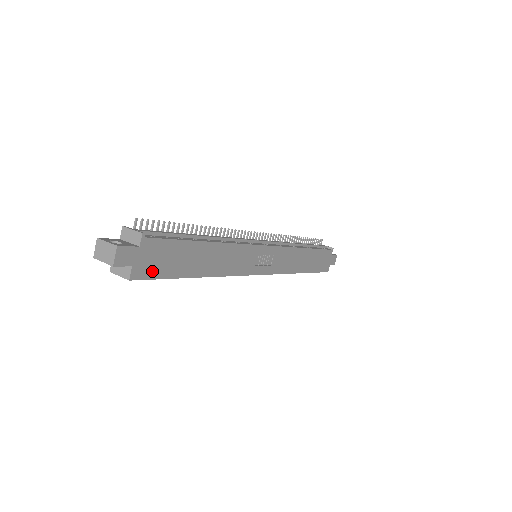
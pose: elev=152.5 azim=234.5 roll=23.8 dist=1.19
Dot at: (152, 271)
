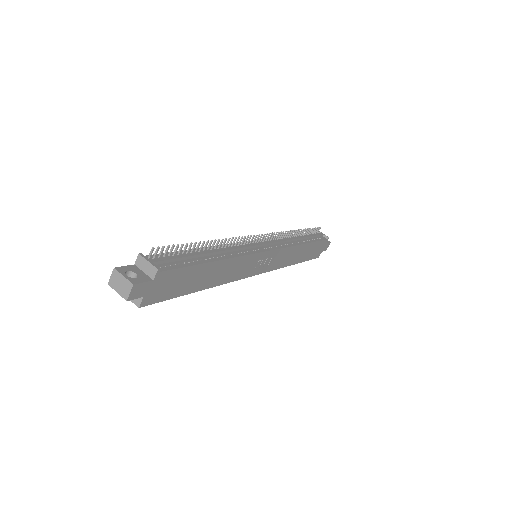
Dot at: (160, 296)
